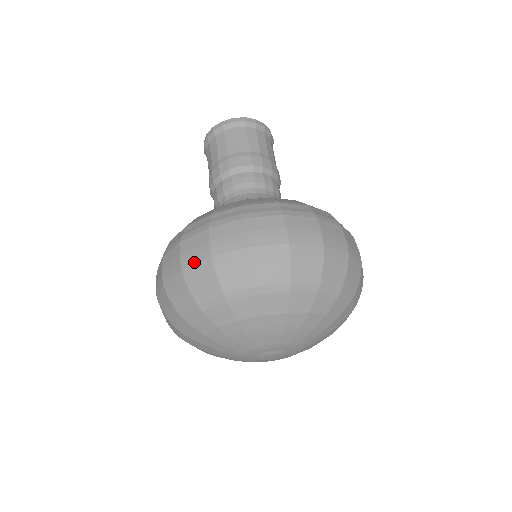
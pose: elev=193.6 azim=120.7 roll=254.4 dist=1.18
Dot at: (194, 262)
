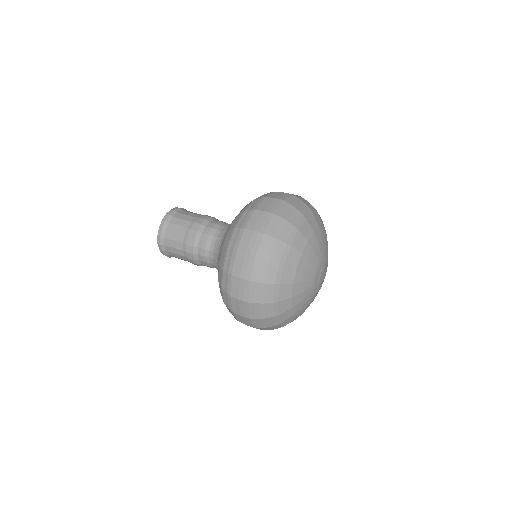
Dot at: (287, 198)
